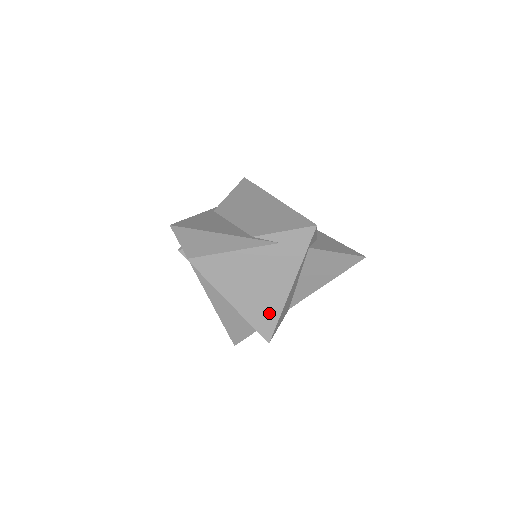
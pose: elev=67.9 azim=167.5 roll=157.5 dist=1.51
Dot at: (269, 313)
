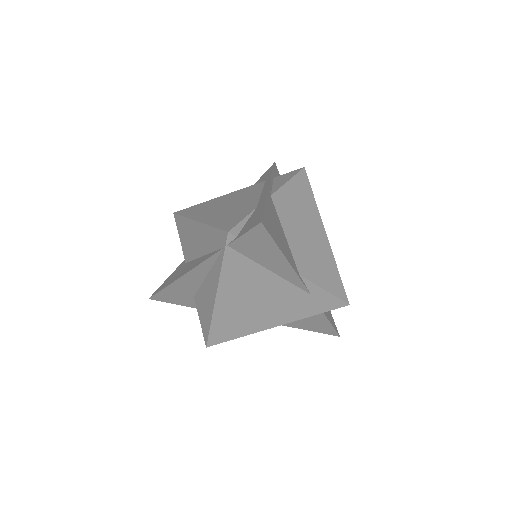
Dot at: (236, 330)
